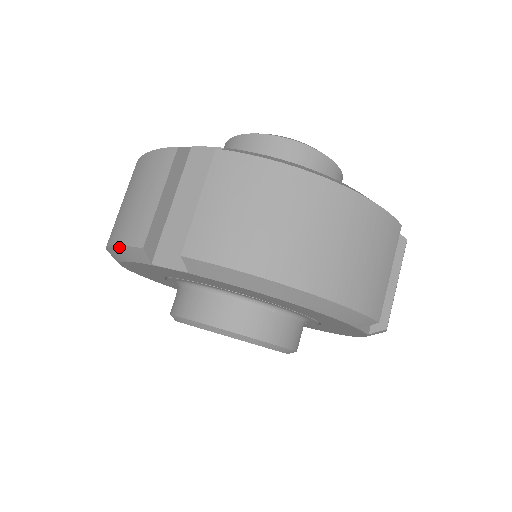
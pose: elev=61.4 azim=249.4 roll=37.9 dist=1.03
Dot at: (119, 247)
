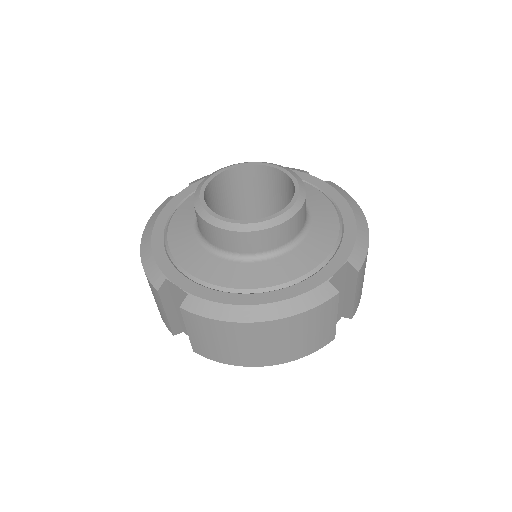
Dot at: occluded
